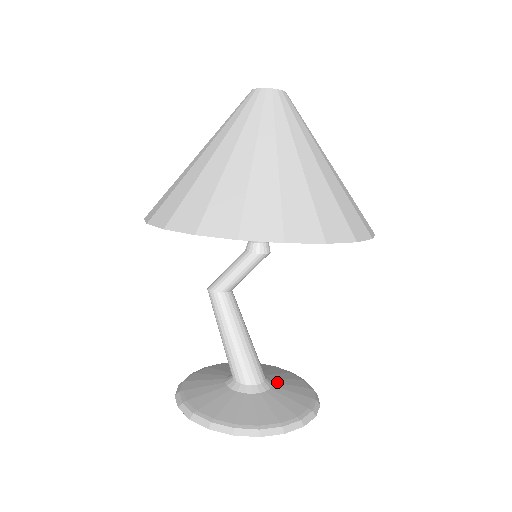
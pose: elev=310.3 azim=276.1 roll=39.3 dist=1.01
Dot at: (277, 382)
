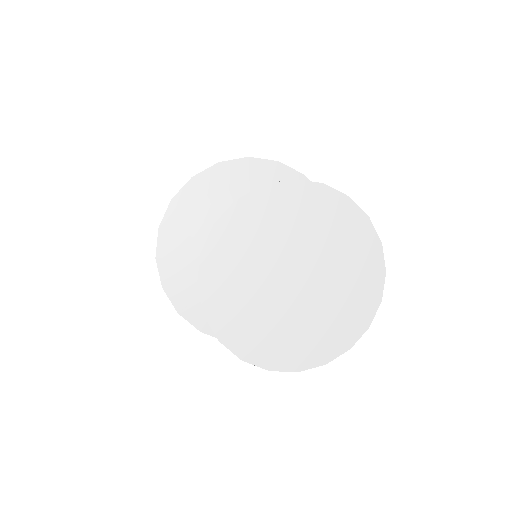
Dot at: occluded
